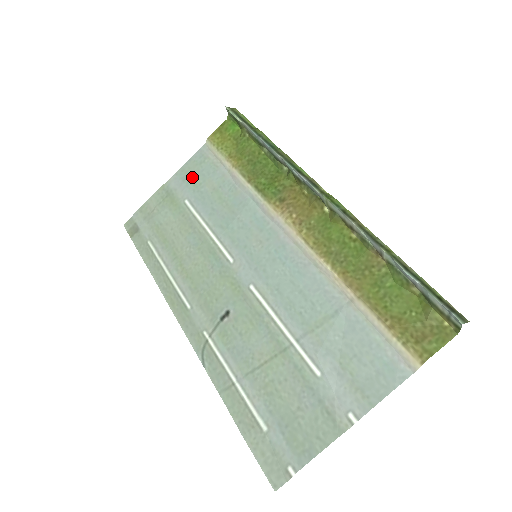
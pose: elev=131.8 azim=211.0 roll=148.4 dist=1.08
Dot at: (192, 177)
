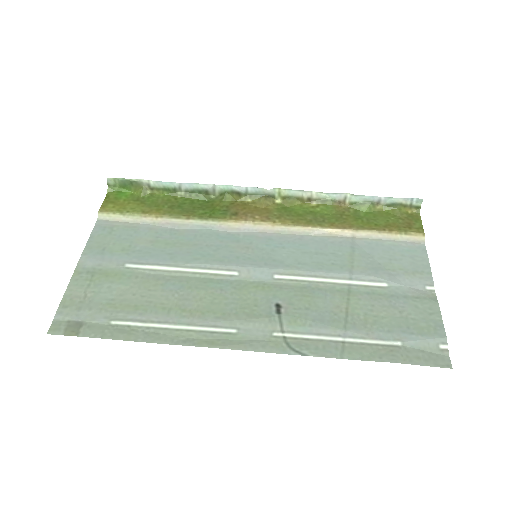
Dot at: (112, 246)
